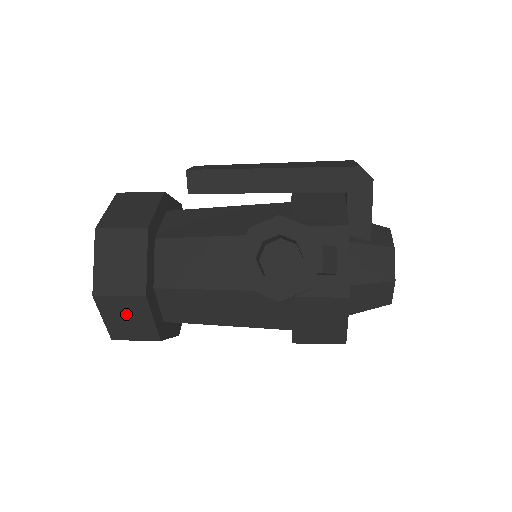
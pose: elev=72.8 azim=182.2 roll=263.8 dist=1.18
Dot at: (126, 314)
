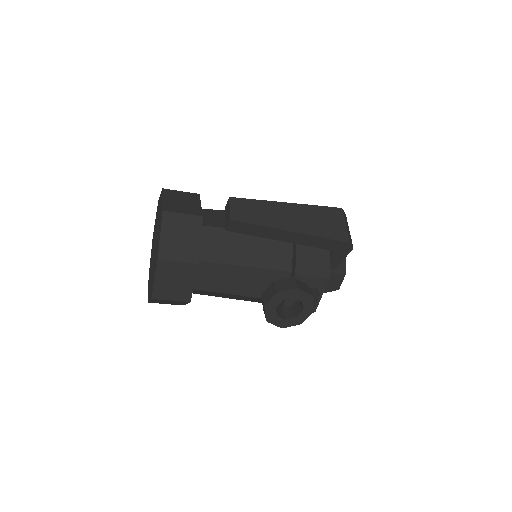
Dot at: (169, 302)
